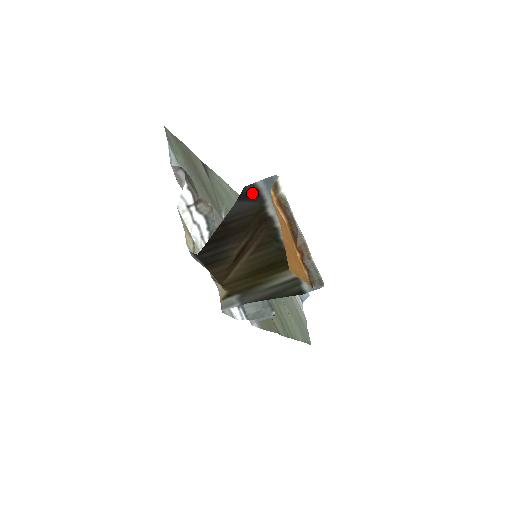
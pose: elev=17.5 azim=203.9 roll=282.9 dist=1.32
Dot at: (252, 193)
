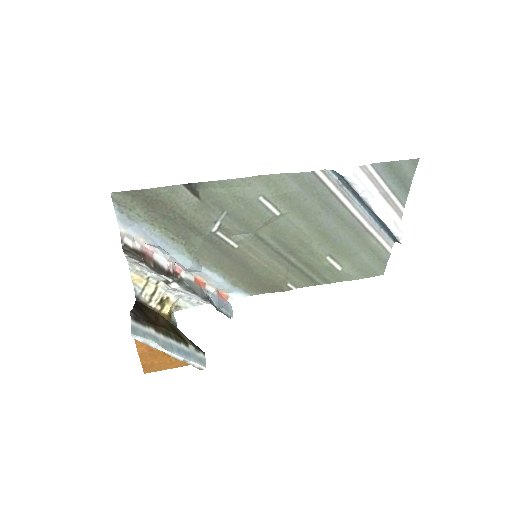
Dot at: (136, 317)
